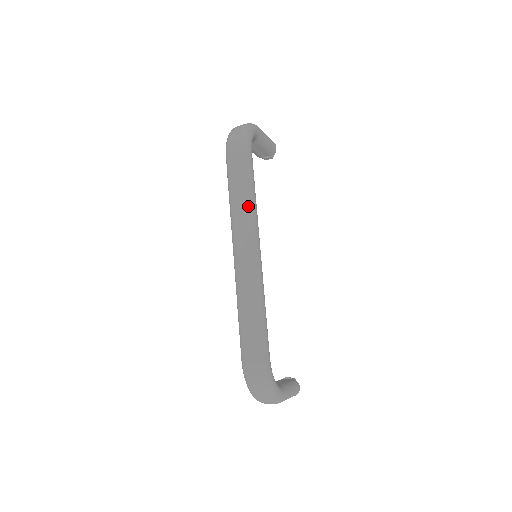
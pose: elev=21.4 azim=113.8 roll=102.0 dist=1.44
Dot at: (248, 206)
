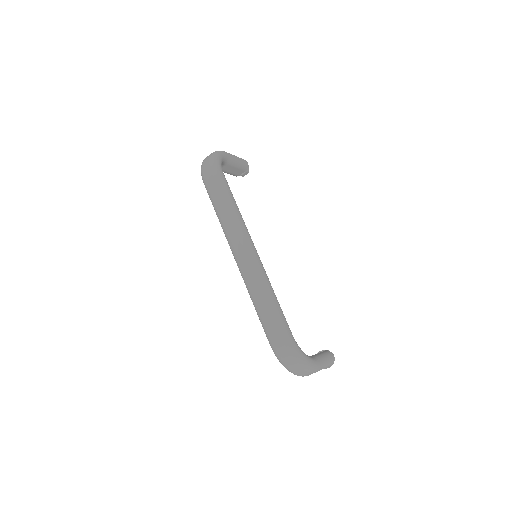
Dot at: (233, 217)
